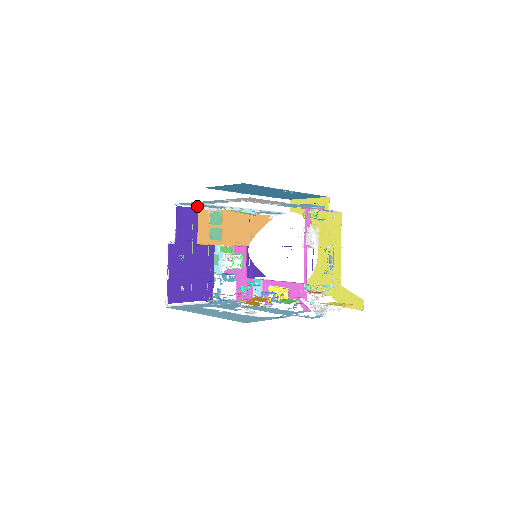
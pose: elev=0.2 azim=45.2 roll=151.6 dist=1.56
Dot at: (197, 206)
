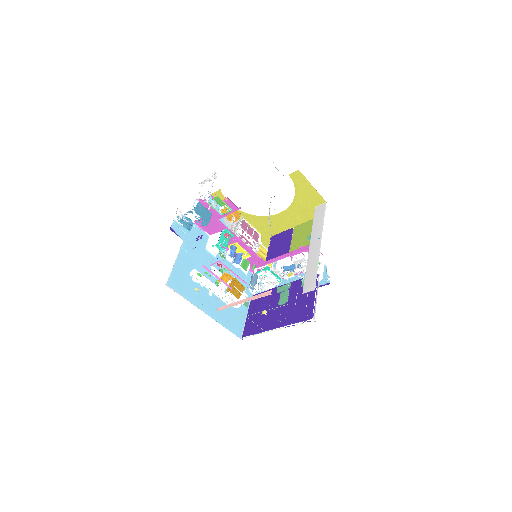
Dot at: occluded
